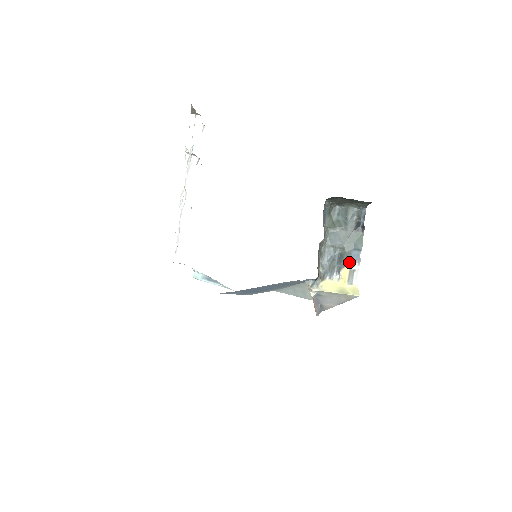
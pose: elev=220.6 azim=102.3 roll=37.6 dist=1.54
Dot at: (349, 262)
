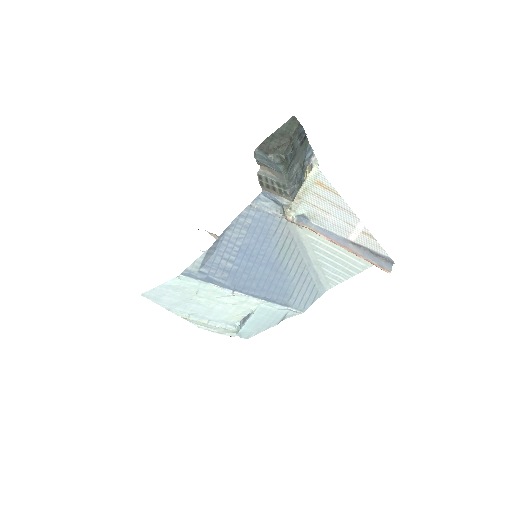
Dot at: (305, 164)
